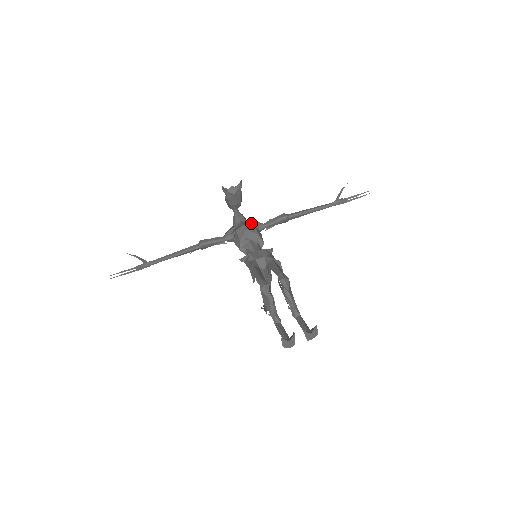
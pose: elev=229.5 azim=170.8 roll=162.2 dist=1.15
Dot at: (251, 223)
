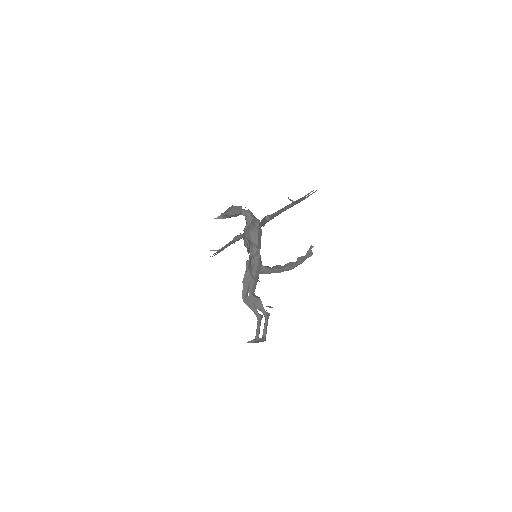
Dot at: (252, 224)
